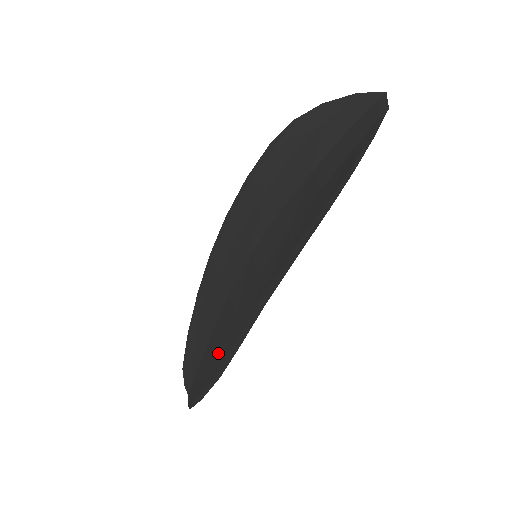
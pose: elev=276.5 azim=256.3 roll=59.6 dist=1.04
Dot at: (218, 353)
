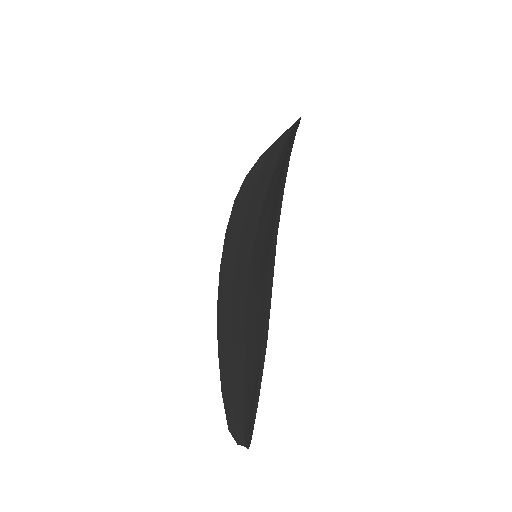
Dot at: (256, 340)
